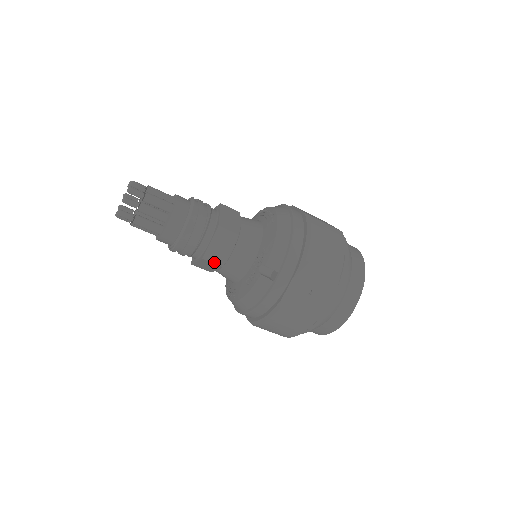
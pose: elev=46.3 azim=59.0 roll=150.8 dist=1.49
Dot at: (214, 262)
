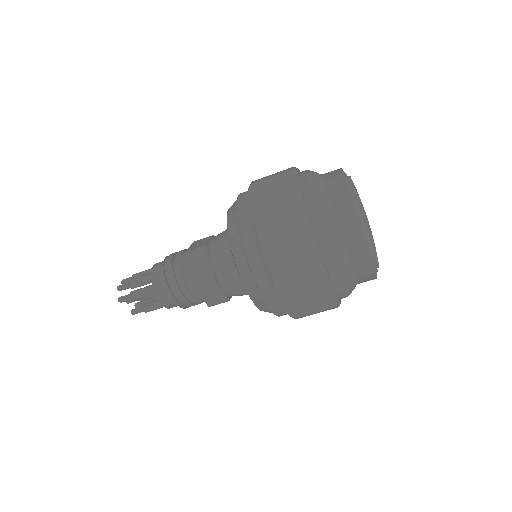
Dot at: (219, 303)
